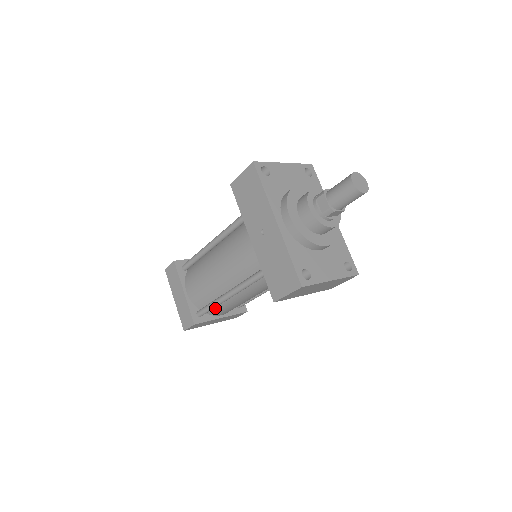
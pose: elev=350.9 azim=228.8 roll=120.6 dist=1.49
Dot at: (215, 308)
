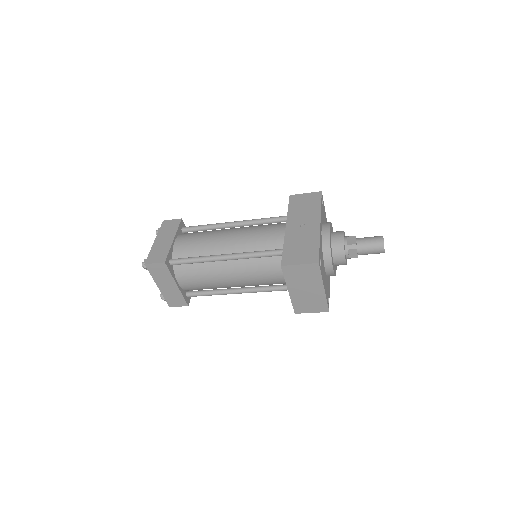
Dot at: (189, 267)
